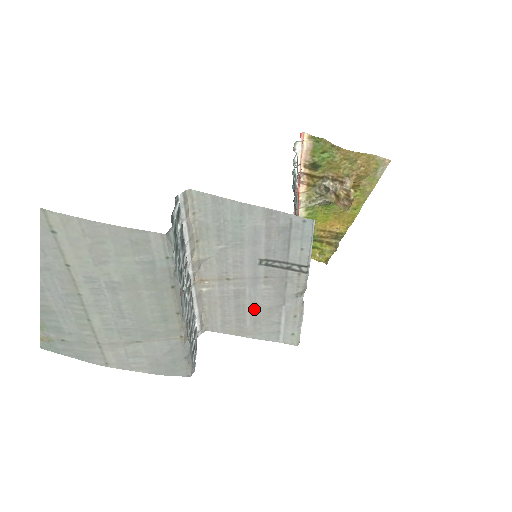
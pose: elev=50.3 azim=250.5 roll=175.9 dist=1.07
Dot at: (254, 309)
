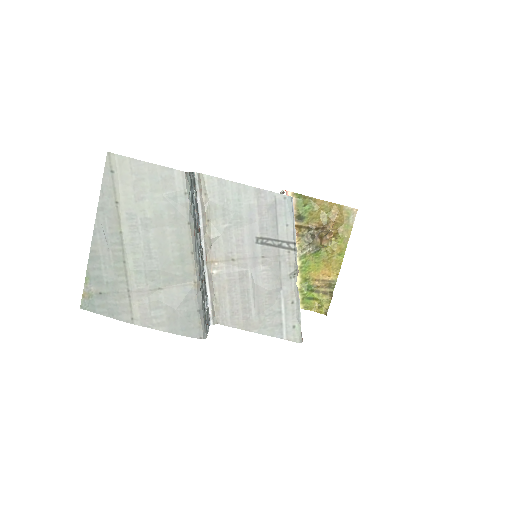
Dot at: (257, 294)
